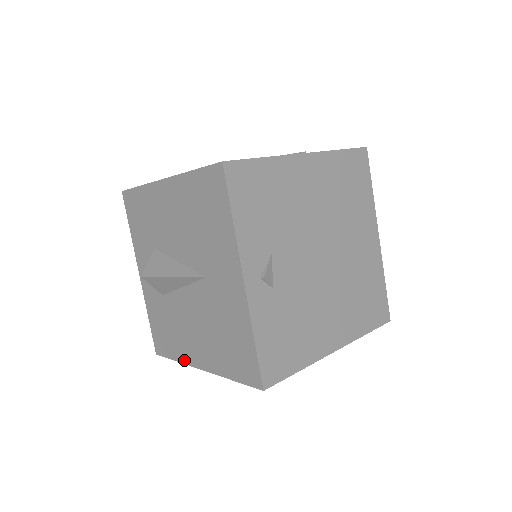
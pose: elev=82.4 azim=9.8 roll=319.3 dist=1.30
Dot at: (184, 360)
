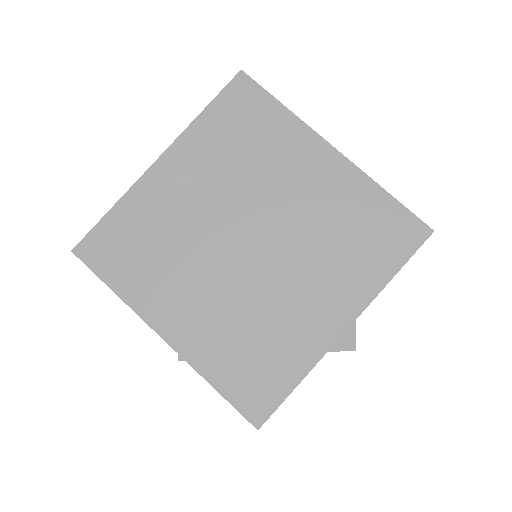
Dot at: occluded
